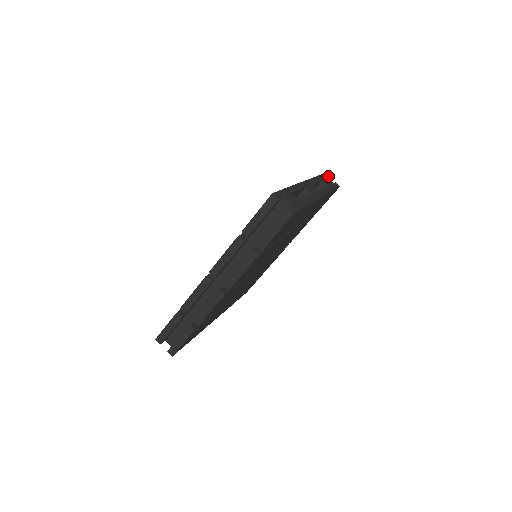
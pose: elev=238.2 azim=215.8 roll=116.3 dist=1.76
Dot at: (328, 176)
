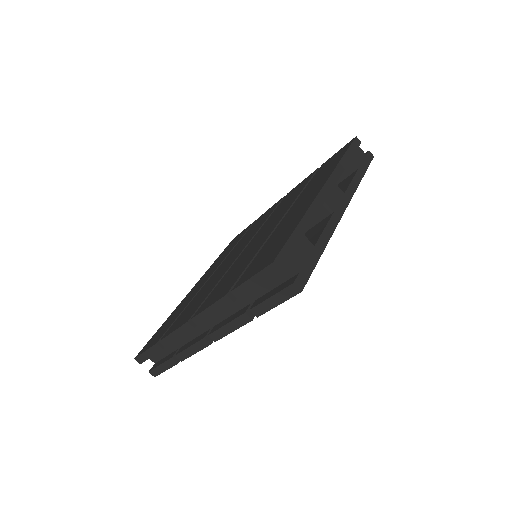
Dot at: (360, 141)
